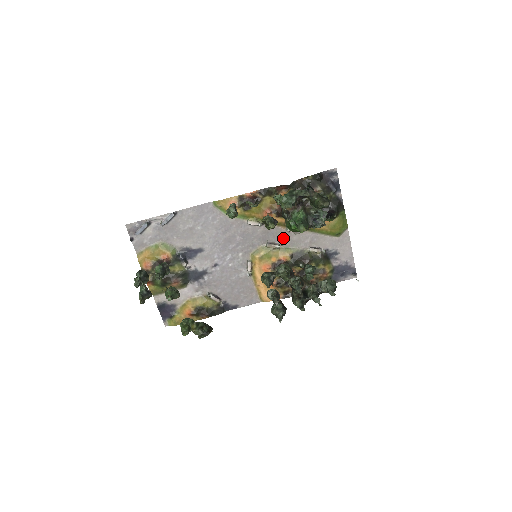
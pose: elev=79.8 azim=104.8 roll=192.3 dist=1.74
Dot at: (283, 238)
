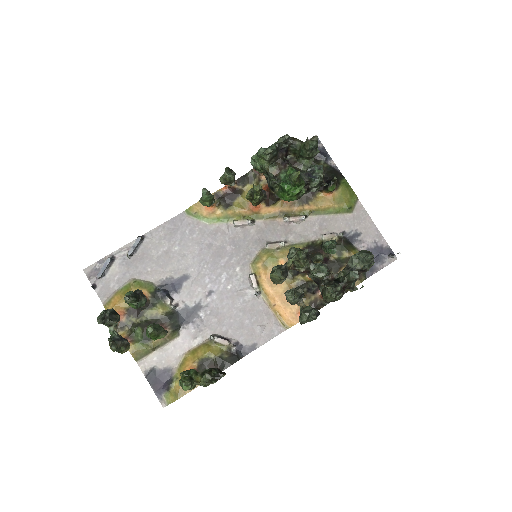
Dot at: (284, 233)
